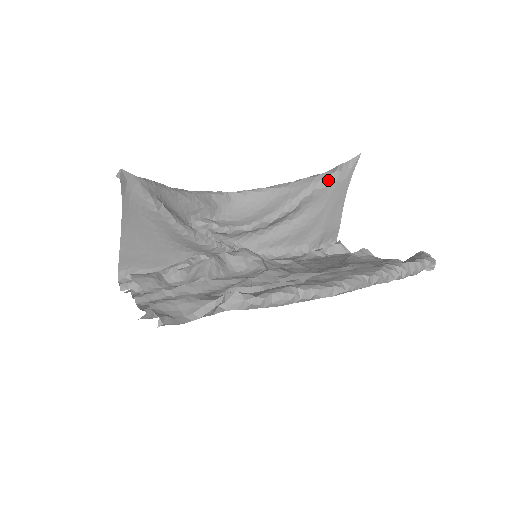
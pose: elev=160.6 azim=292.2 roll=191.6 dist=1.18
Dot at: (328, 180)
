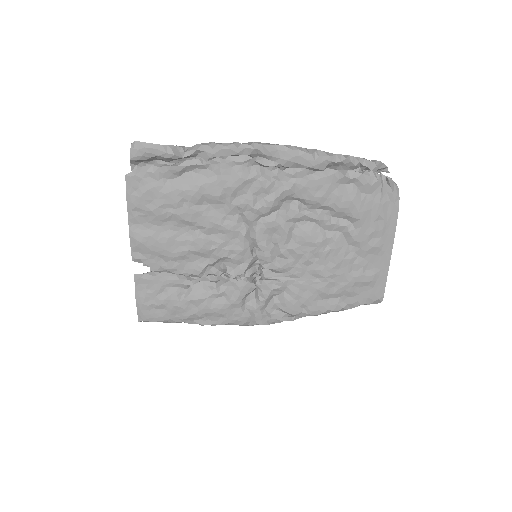
Dot at: occluded
